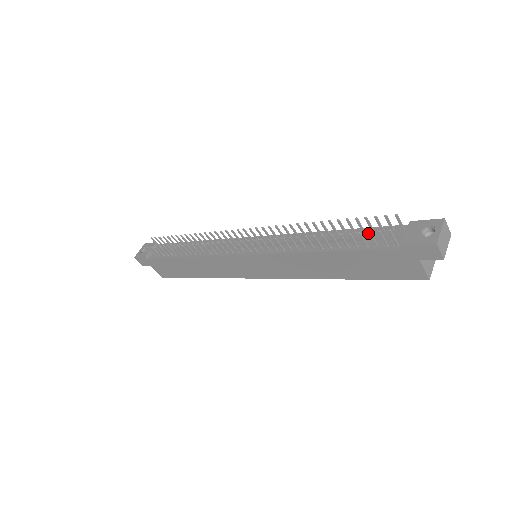
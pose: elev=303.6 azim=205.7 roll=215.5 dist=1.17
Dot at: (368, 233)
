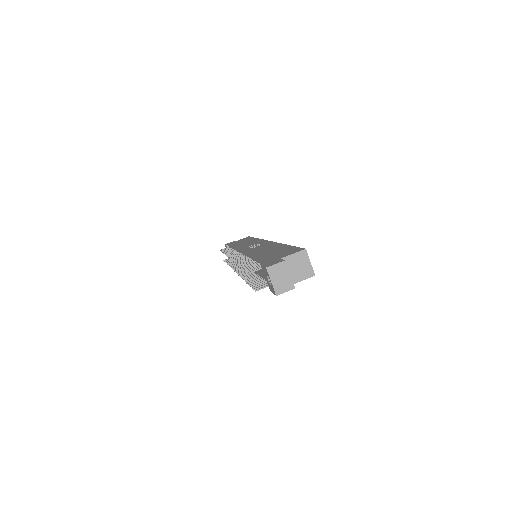
Dot at: (253, 288)
